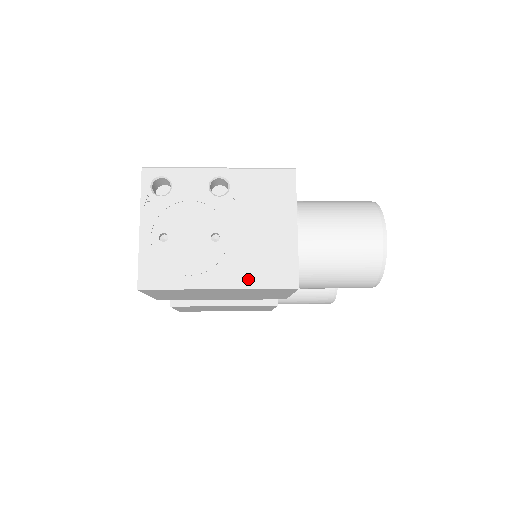
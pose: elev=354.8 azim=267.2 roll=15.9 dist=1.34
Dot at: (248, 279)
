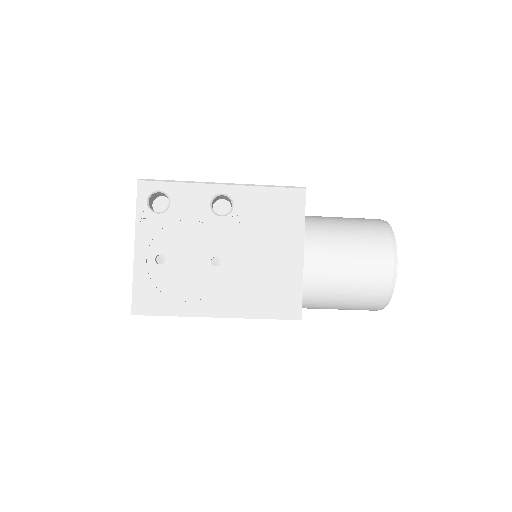
Dot at: (248, 308)
